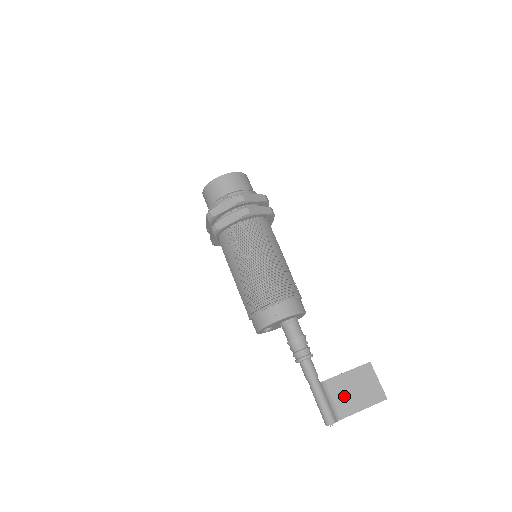
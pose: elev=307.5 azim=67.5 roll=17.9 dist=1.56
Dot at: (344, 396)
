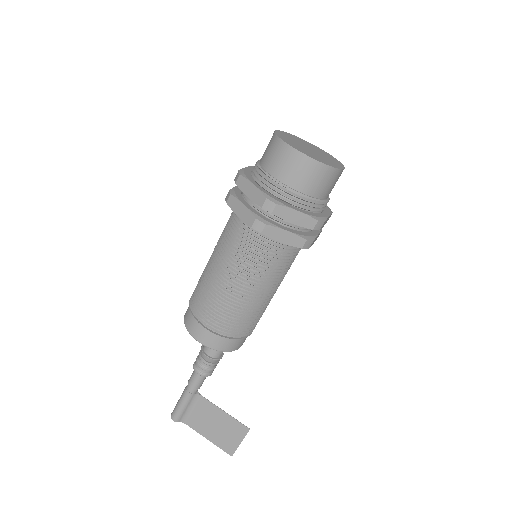
Dot at: (204, 418)
